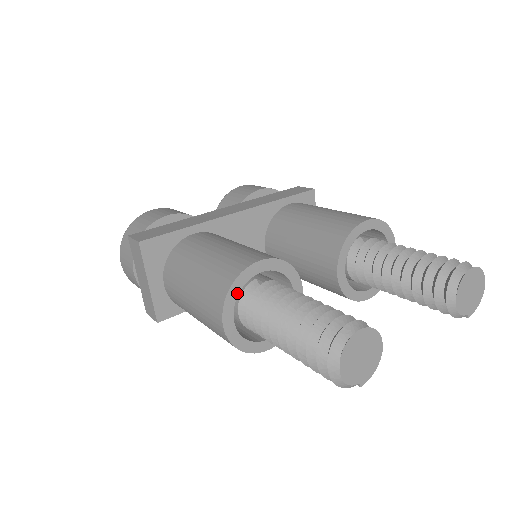
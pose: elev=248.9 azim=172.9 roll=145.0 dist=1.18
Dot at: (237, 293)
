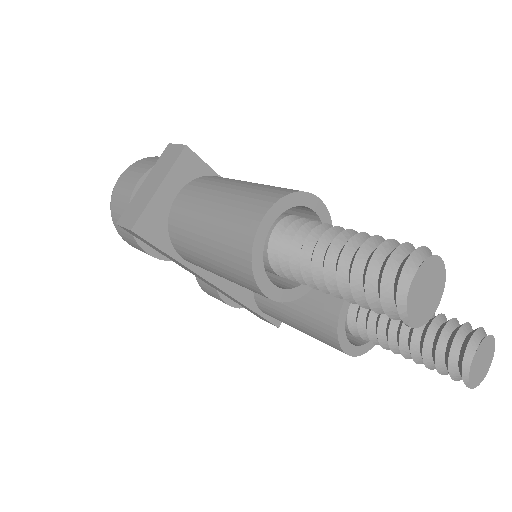
Dot at: (292, 205)
